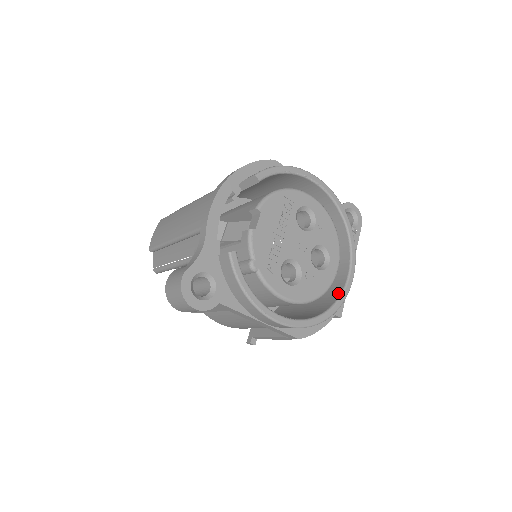
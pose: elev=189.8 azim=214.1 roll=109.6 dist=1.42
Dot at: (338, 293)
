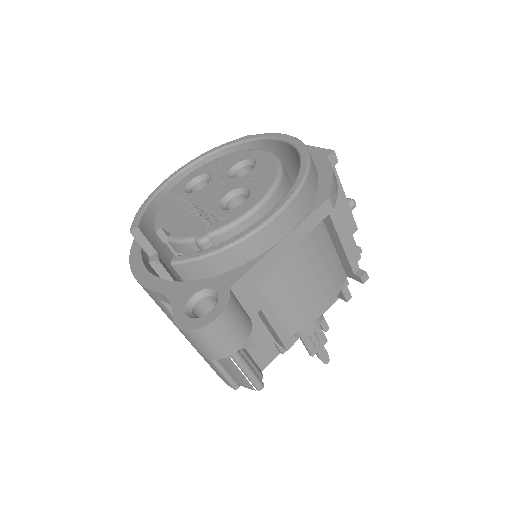
Dot at: (293, 151)
